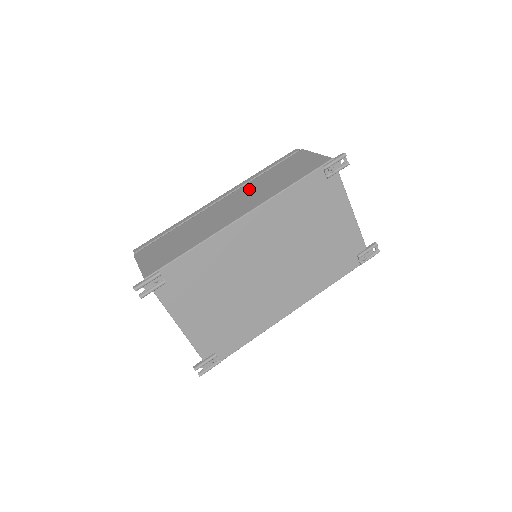
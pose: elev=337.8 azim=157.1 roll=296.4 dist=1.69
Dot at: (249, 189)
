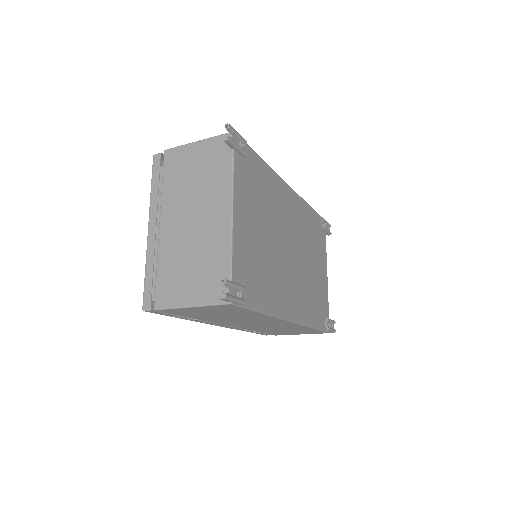
Dot at: occluded
